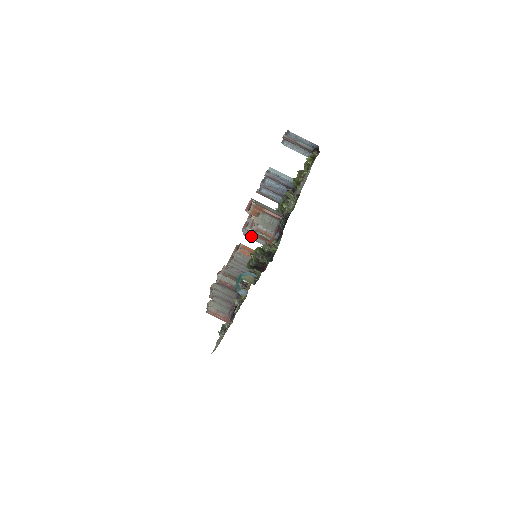
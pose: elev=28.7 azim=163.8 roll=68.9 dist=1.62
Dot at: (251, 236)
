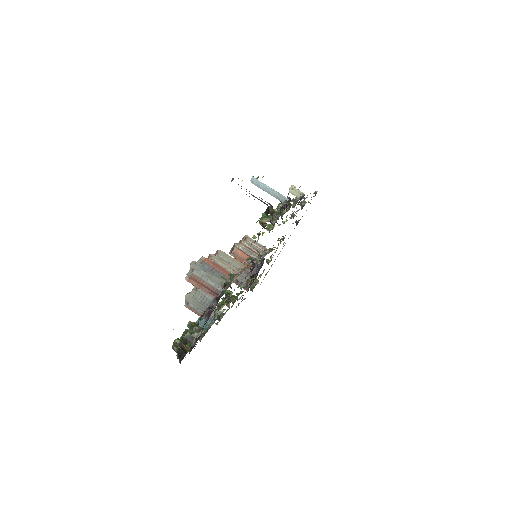
Dot at: occluded
